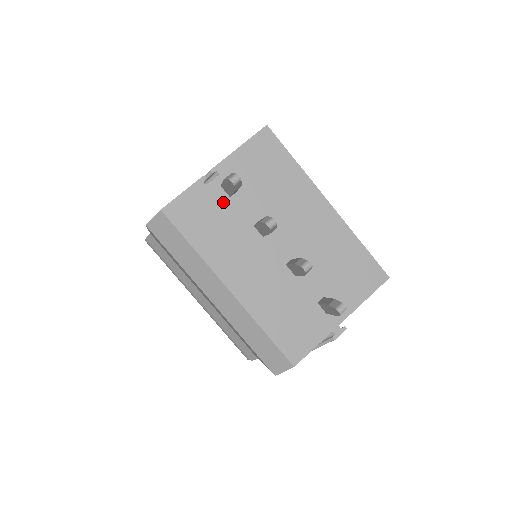
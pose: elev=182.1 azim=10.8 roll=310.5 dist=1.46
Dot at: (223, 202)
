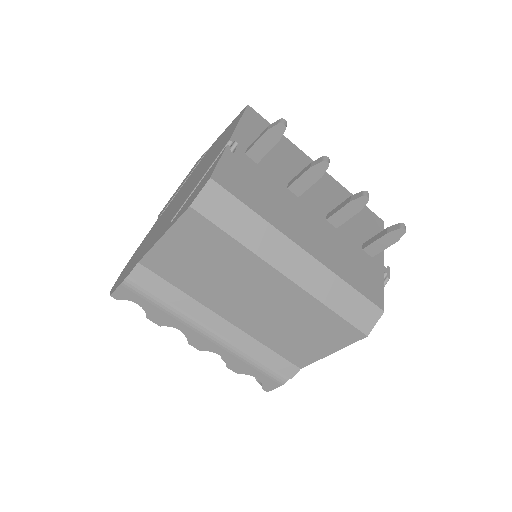
Dot at: (255, 168)
